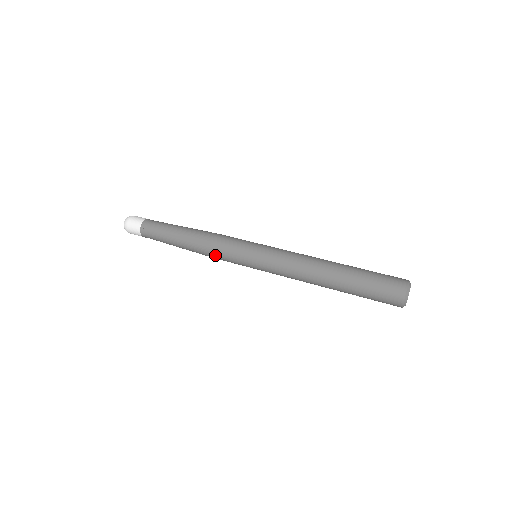
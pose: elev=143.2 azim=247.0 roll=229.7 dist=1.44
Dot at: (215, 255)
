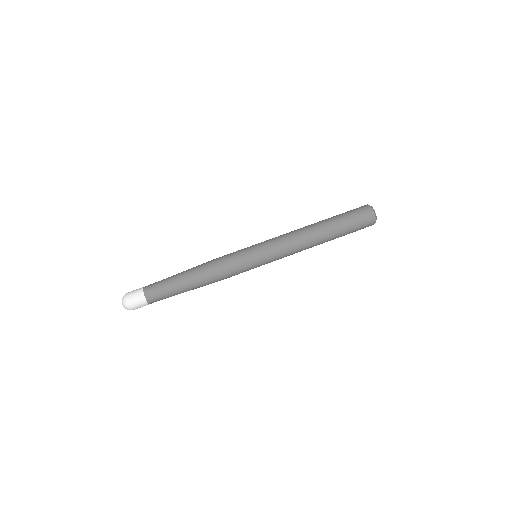
Dot at: occluded
